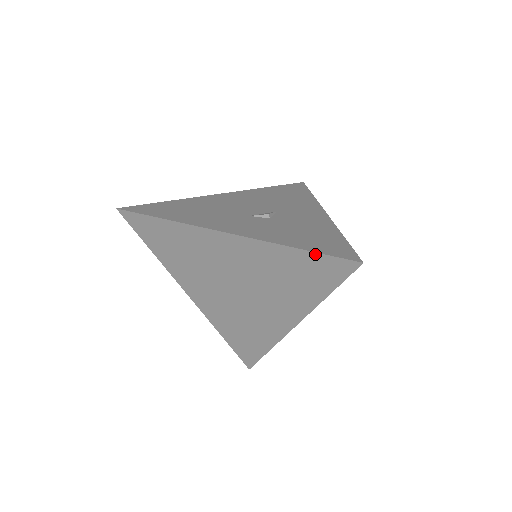
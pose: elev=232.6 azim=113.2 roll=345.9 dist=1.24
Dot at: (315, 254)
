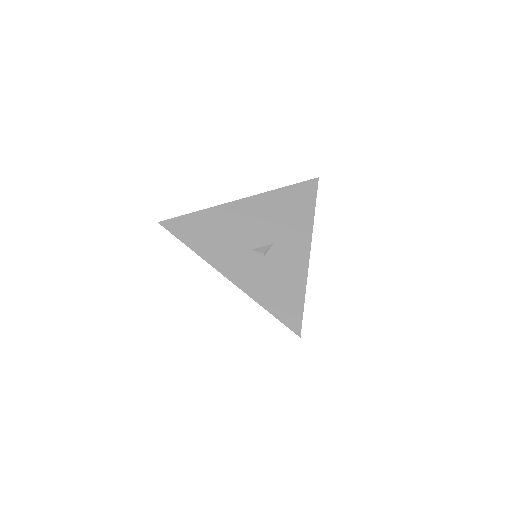
Dot at: (276, 318)
